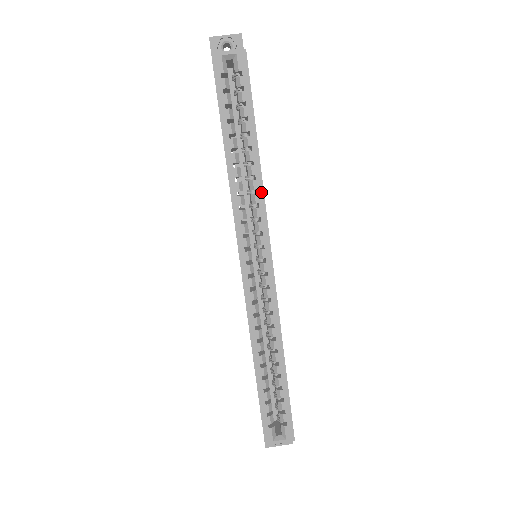
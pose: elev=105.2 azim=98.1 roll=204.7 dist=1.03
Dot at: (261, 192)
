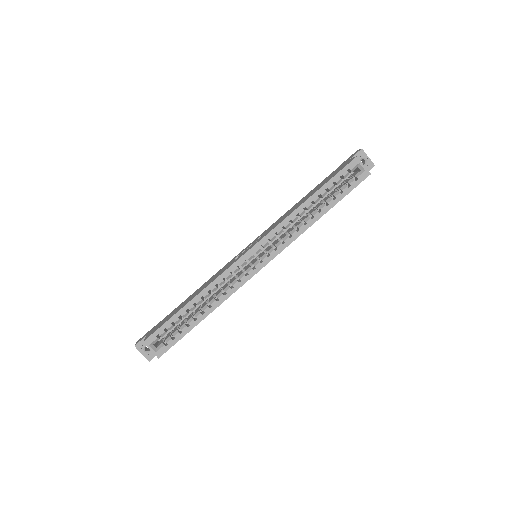
Dot at: (300, 233)
